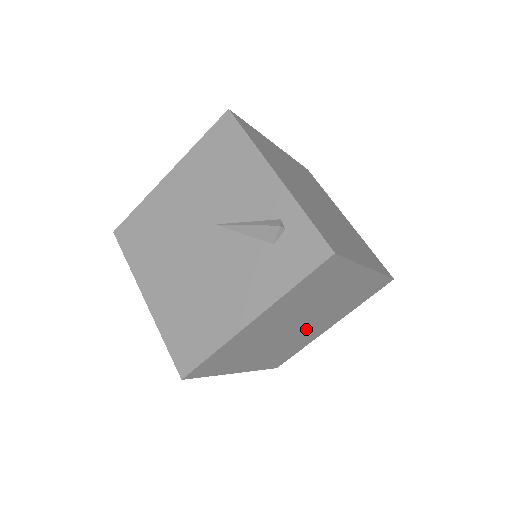
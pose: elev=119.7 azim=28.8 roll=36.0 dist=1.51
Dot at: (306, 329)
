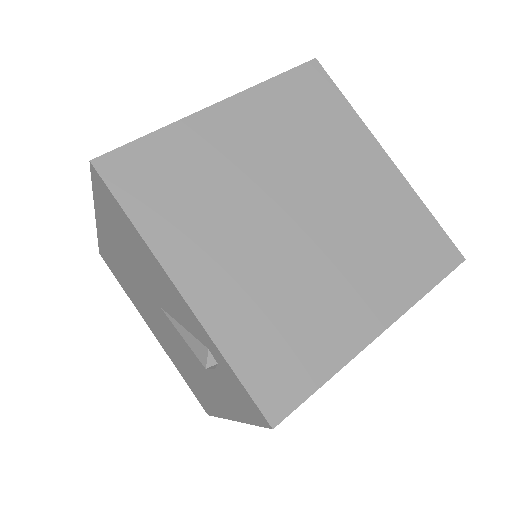
Dot at: occluded
